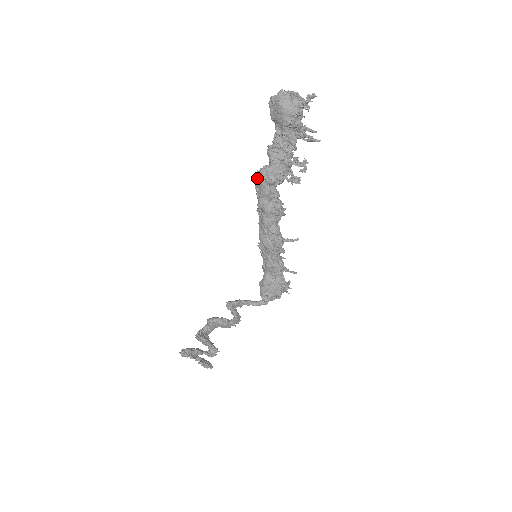
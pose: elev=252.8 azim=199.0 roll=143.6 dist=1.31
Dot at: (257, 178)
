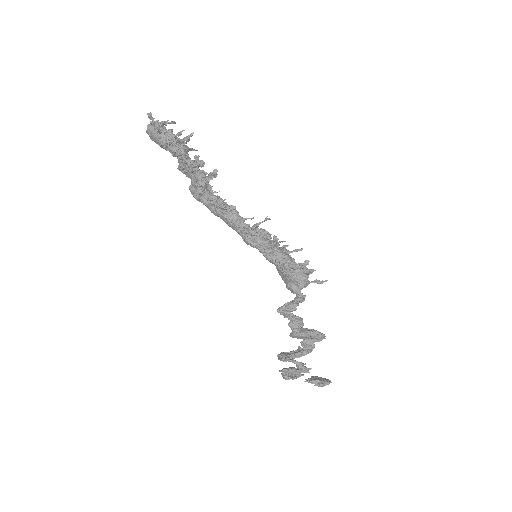
Dot at: occluded
